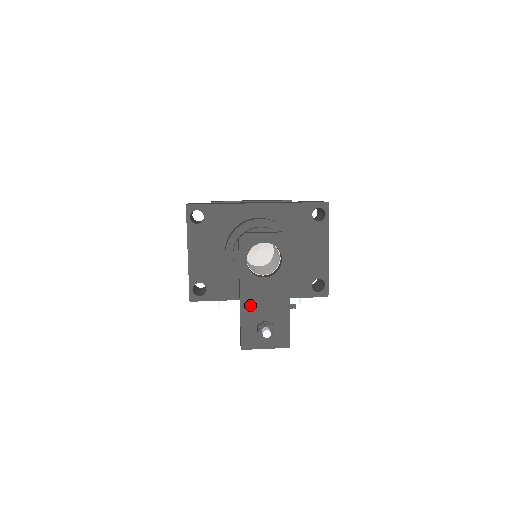
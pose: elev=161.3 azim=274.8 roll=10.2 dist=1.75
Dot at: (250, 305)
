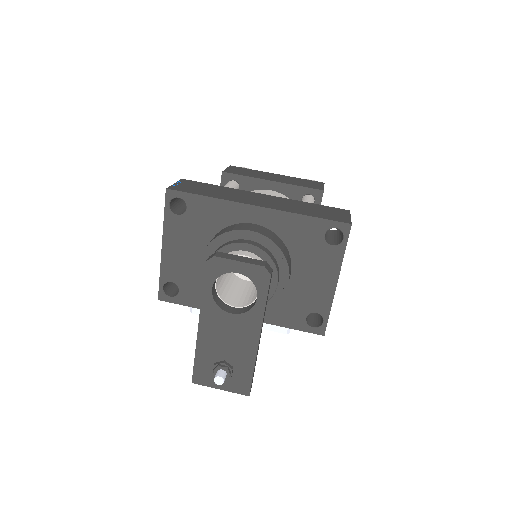
Dot at: (209, 339)
